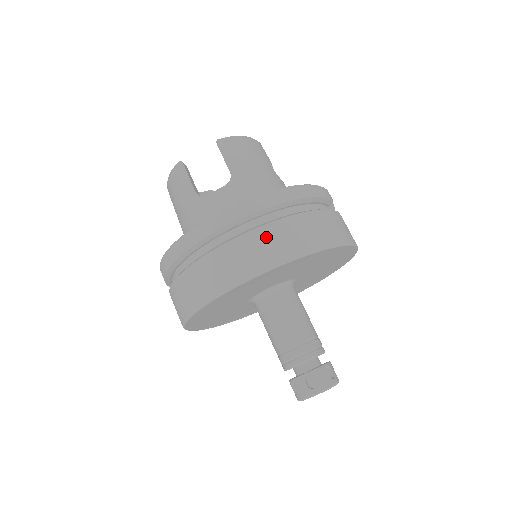
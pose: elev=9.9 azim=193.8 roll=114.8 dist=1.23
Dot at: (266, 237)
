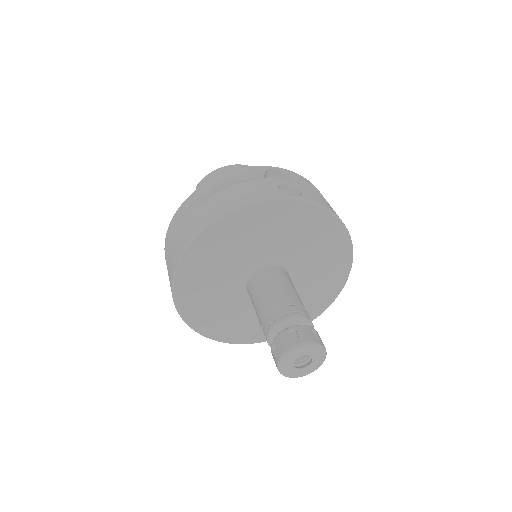
Dot at: (178, 236)
